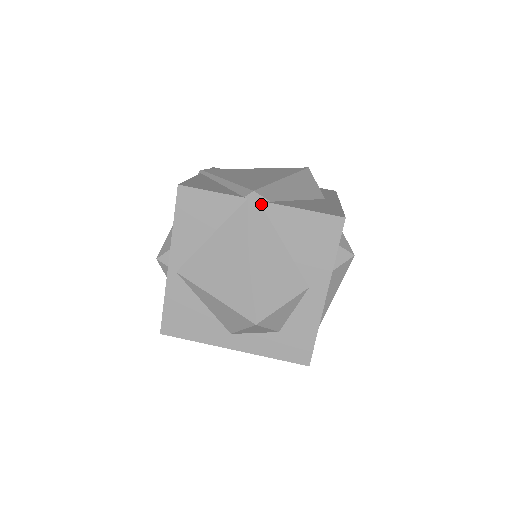
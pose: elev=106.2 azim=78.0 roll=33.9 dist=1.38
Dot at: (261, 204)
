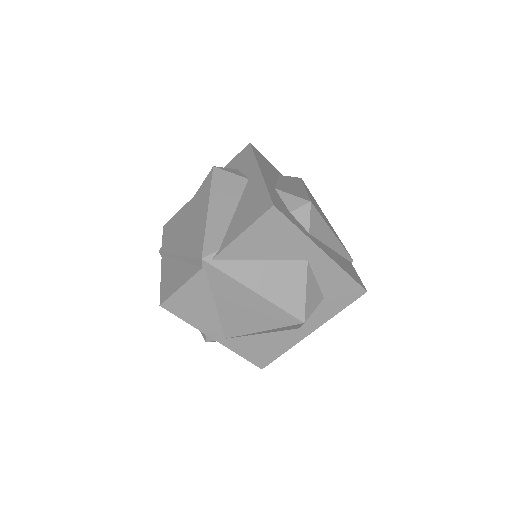
Dot at: (216, 259)
